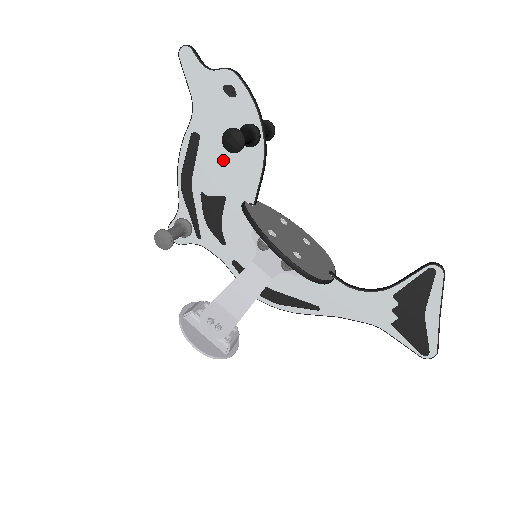
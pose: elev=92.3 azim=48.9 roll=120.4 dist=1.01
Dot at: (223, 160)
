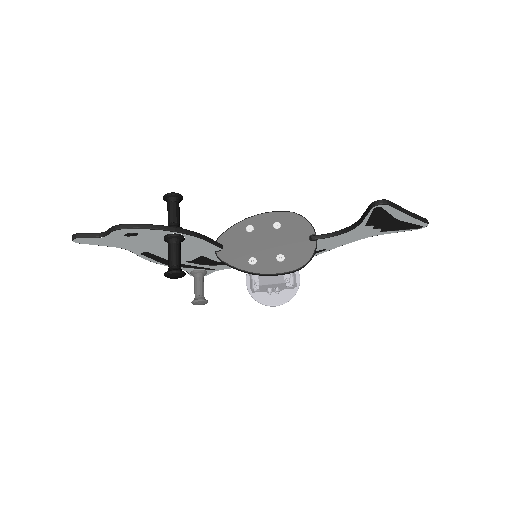
Dot at: occluded
